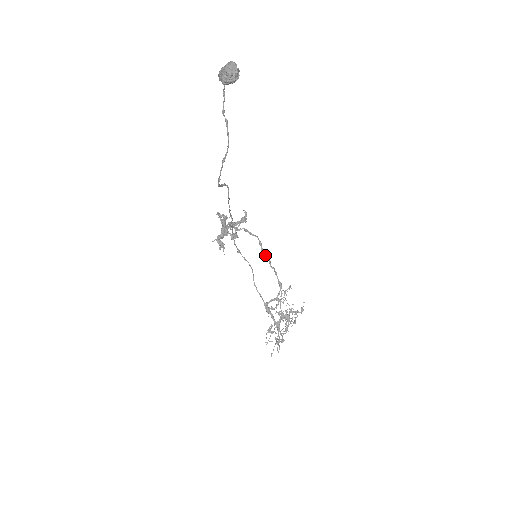
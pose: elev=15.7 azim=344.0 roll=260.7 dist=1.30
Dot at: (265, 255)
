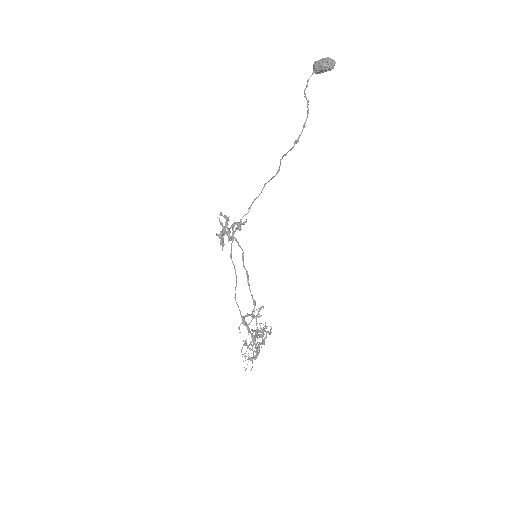
Dot at: (246, 270)
